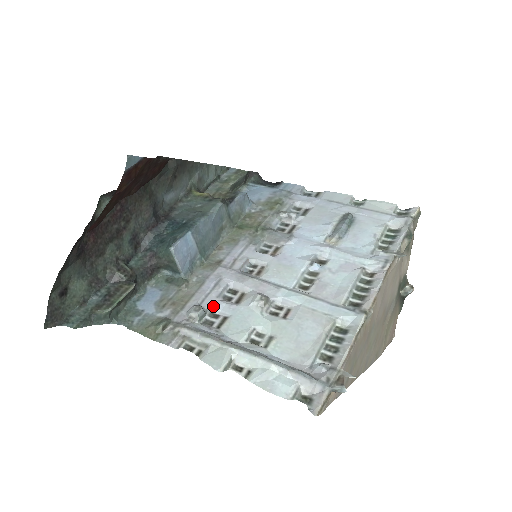
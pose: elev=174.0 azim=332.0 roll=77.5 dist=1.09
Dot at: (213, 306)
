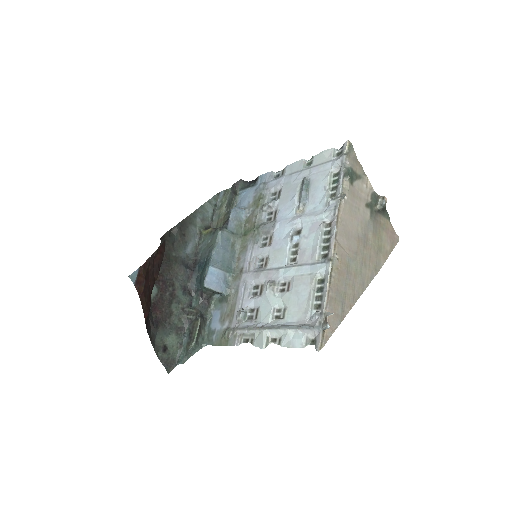
Dot at: (248, 305)
